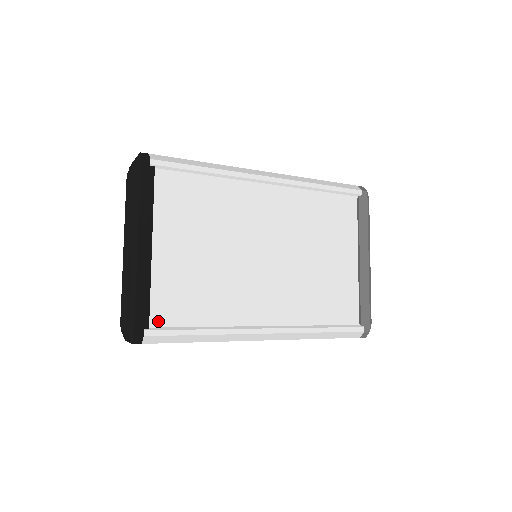
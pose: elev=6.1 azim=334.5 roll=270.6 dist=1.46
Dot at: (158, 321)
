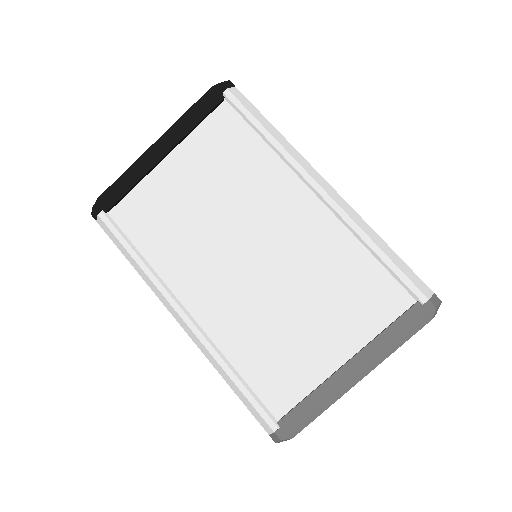
Dot at: (118, 216)
